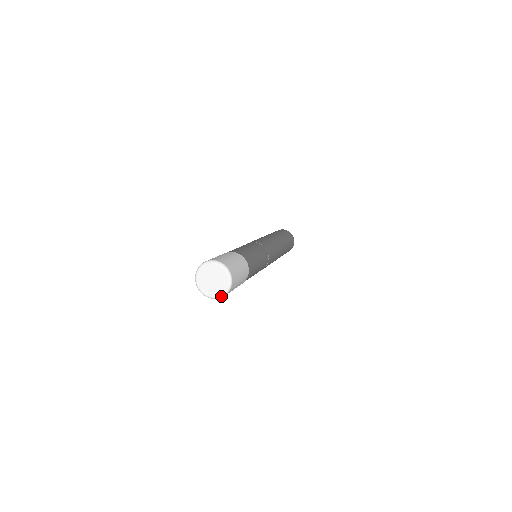
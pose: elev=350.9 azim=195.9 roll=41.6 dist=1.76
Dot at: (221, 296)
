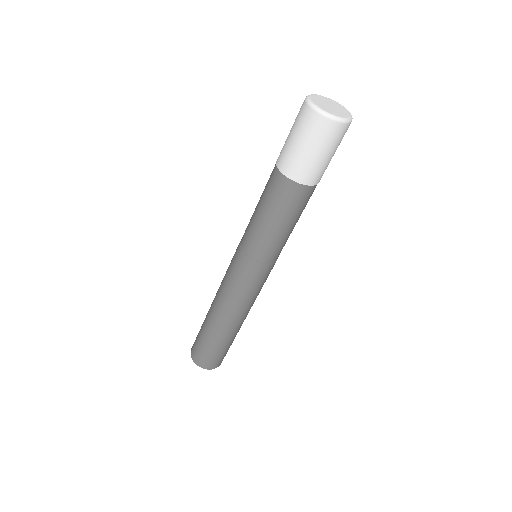
Dot at: (351, 117)
